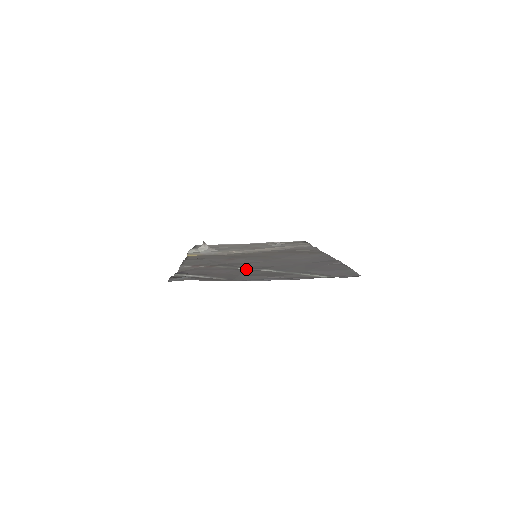
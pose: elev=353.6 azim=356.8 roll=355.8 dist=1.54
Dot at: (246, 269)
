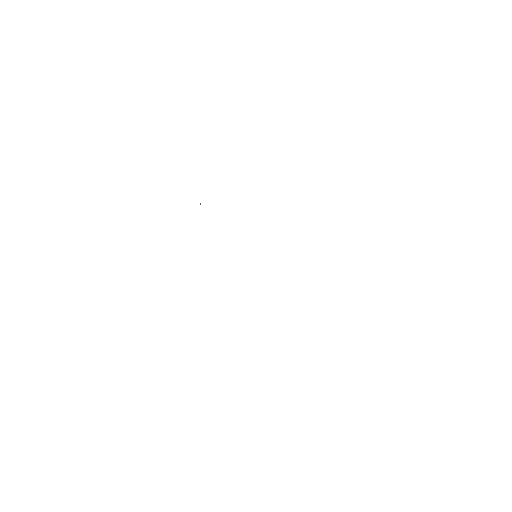
Dot at: occluded
